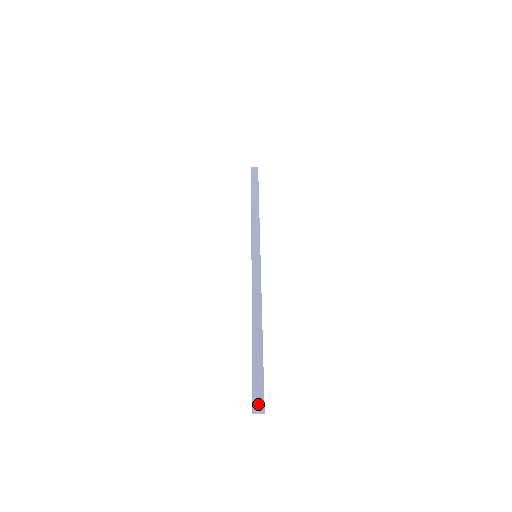
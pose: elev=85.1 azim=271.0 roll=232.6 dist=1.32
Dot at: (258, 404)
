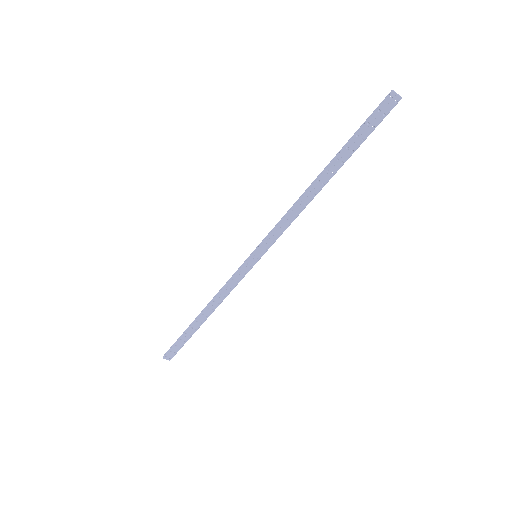
Dot at: (169, 357)
